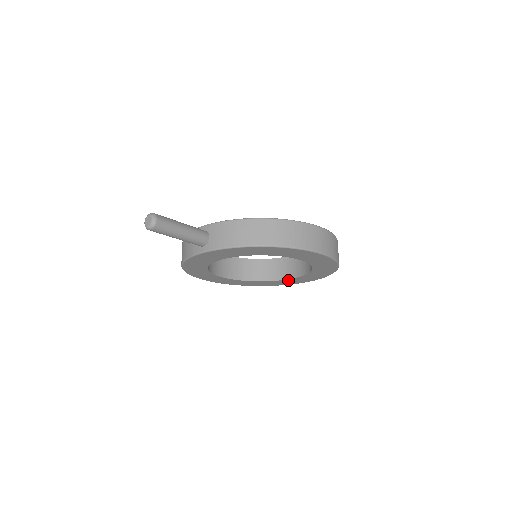
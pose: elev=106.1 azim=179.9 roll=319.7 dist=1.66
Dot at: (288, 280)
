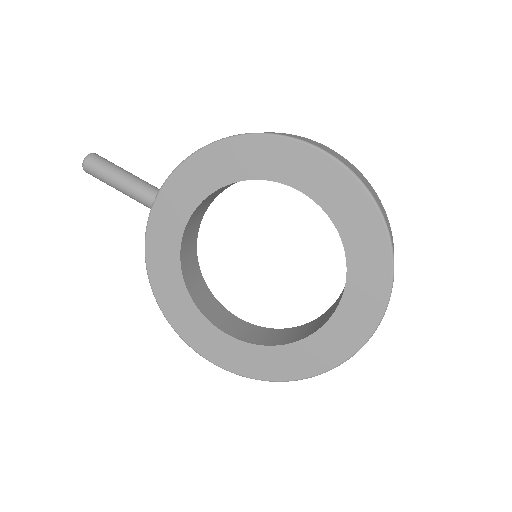
Dot at: (336, 322)
